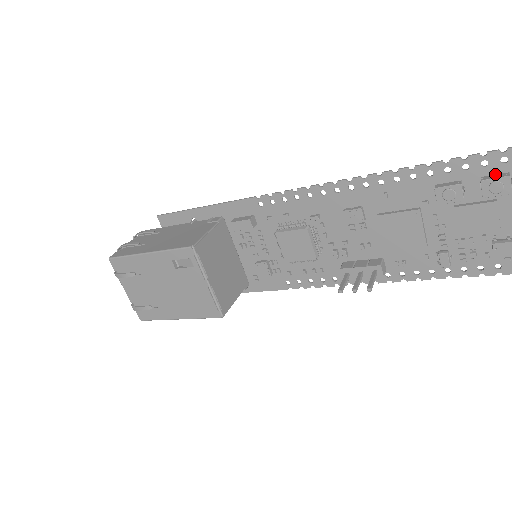
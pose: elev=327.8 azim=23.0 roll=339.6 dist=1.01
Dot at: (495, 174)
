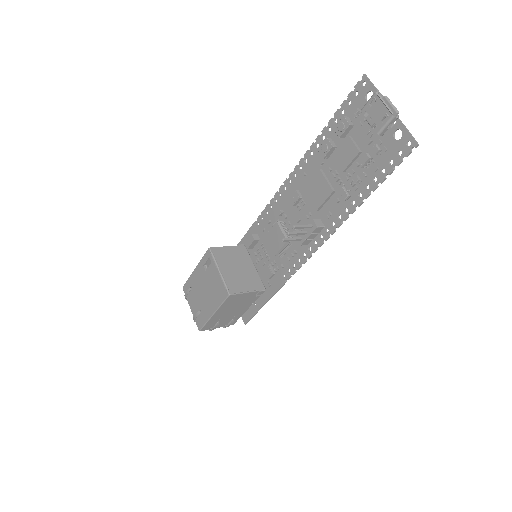
Dot at: occluded
